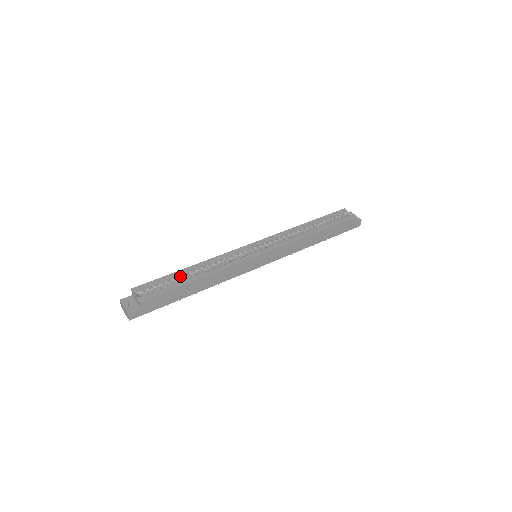
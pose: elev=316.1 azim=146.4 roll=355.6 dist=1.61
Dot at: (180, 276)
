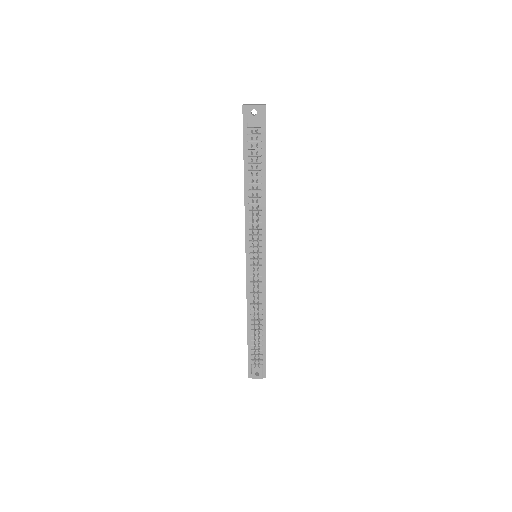
Dot at: occluded
